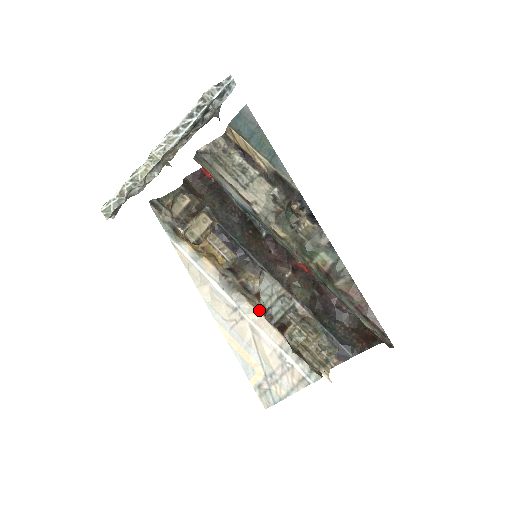
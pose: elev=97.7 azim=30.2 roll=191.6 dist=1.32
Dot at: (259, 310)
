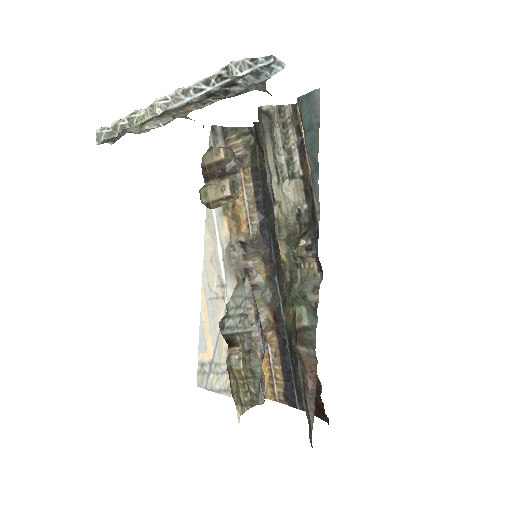
Dot at: occluded
